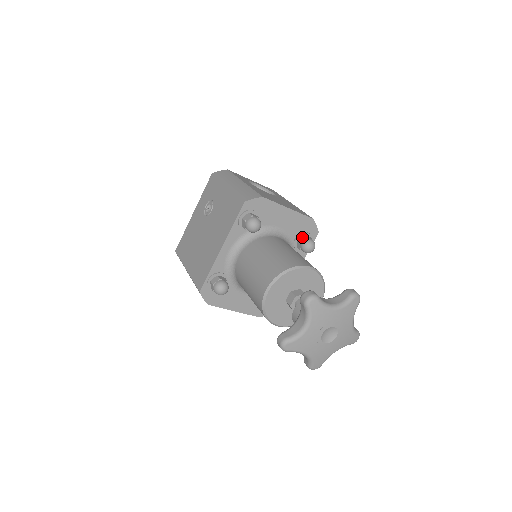
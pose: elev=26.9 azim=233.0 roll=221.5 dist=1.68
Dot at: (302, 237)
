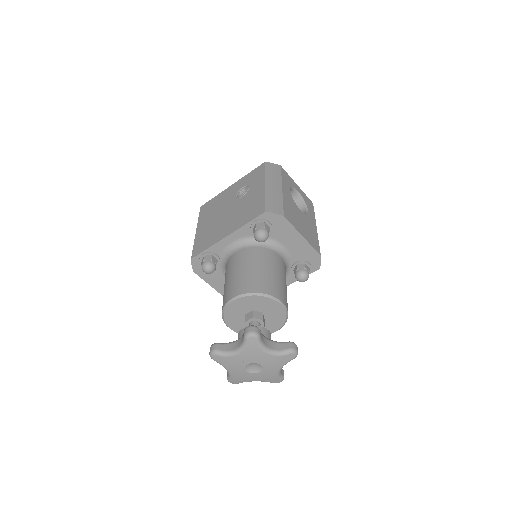
Dot at: (302, 265)
